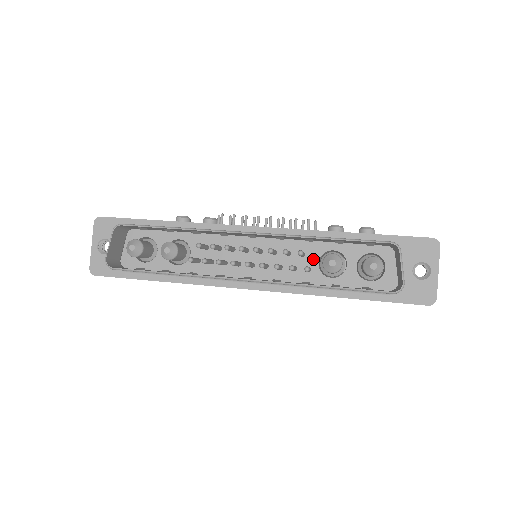
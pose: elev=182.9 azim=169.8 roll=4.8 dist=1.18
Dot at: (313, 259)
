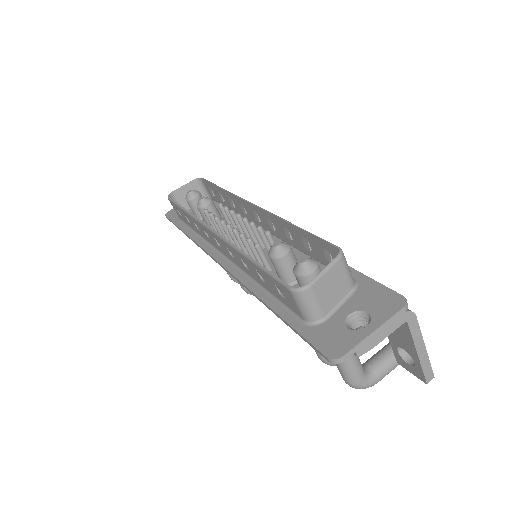
Dot at: occluded
